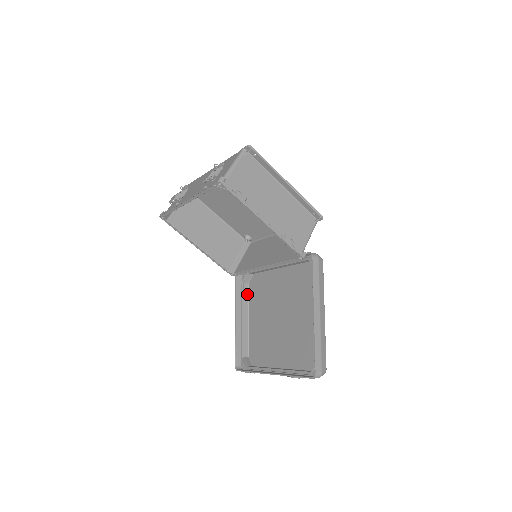
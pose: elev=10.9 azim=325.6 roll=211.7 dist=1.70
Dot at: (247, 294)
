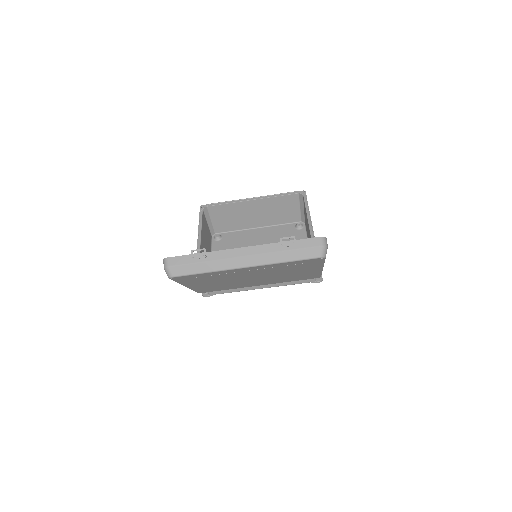
Dot at: occluded
